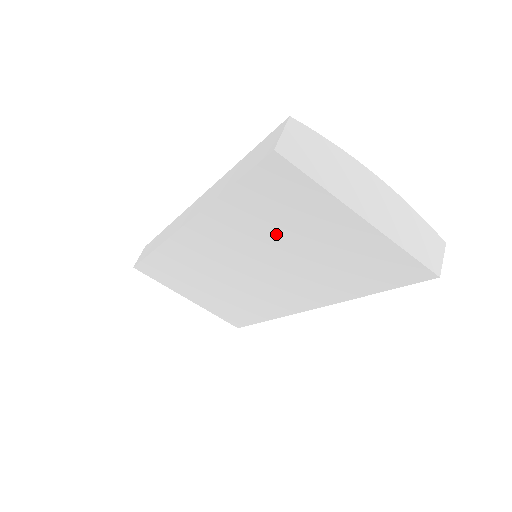
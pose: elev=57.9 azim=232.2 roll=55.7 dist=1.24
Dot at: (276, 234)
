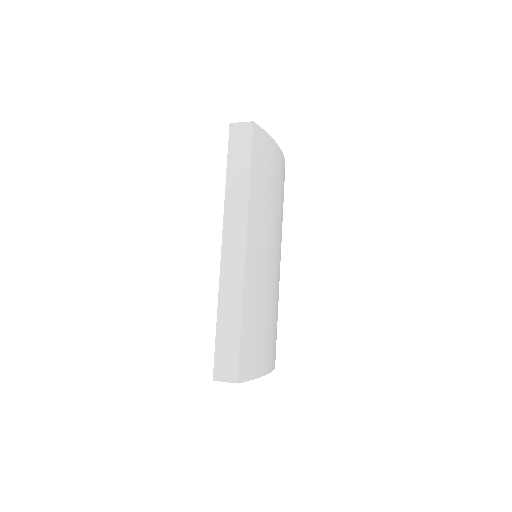
Dot at: occluded
